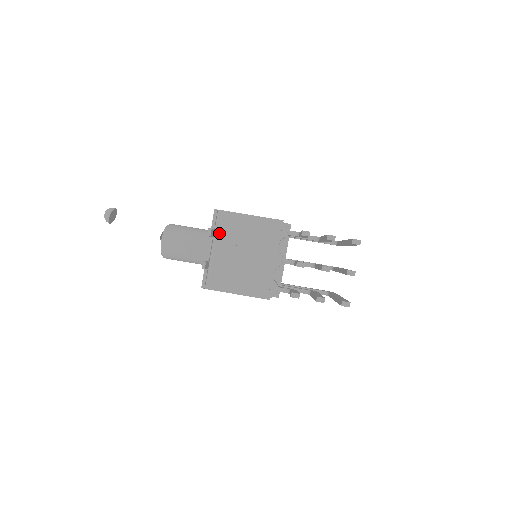
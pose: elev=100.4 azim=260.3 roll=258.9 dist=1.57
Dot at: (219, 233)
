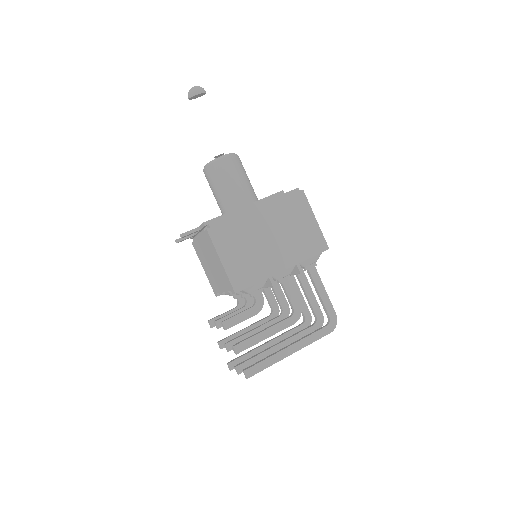
Dot at: (203, 235)
